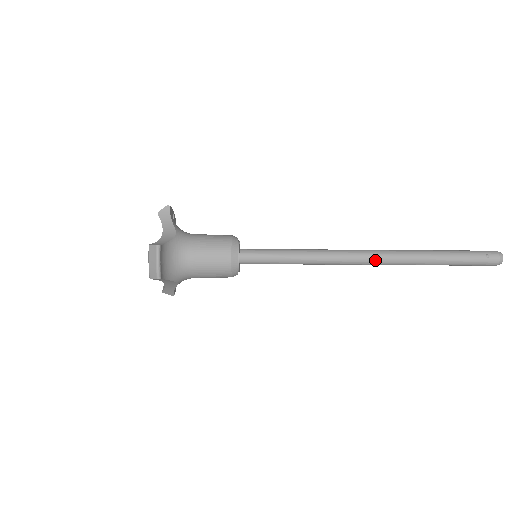
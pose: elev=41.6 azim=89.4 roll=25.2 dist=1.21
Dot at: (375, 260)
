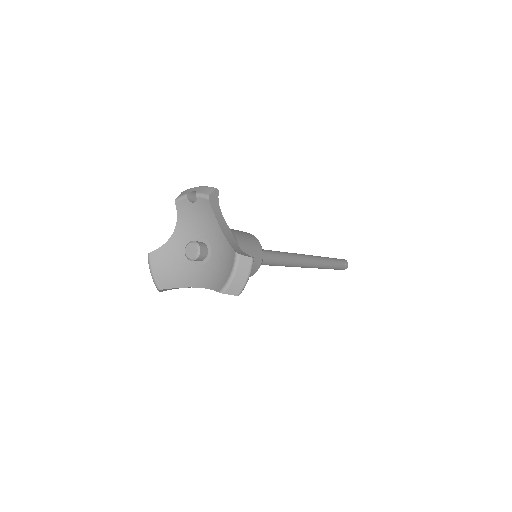
Dot at: (312, 265)
